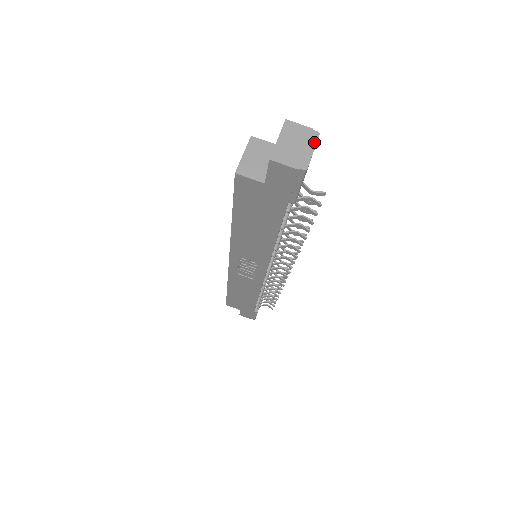
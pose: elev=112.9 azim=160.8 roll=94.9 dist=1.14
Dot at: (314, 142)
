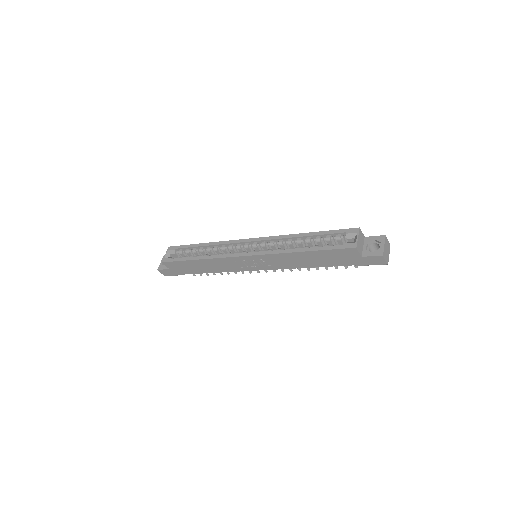
Dot at: occluded
